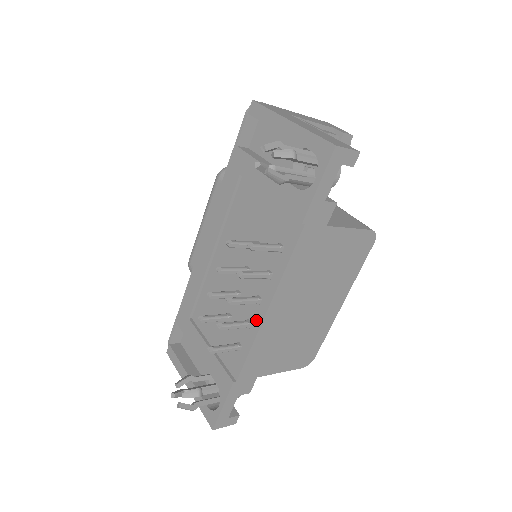
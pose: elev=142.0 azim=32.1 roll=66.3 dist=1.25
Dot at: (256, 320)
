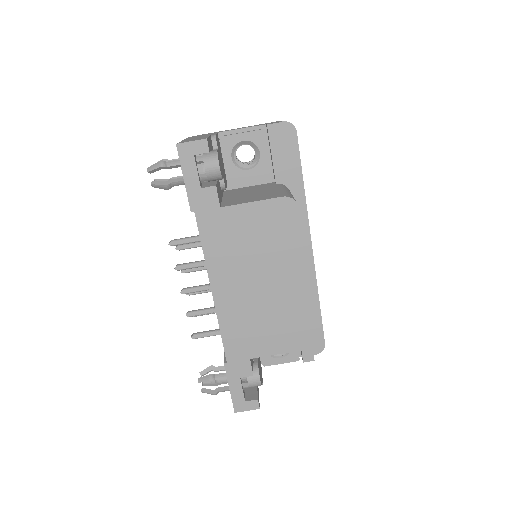
Dot at: occluded
